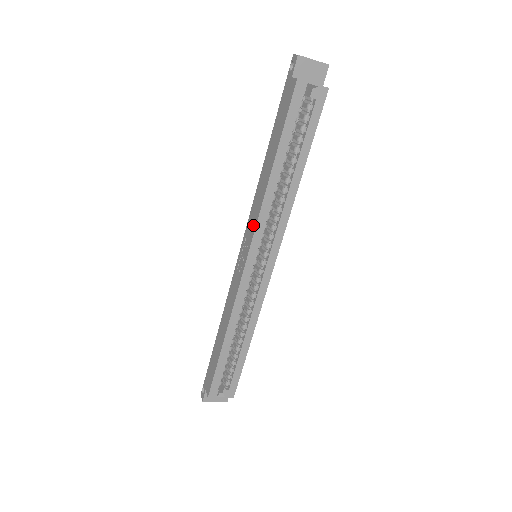
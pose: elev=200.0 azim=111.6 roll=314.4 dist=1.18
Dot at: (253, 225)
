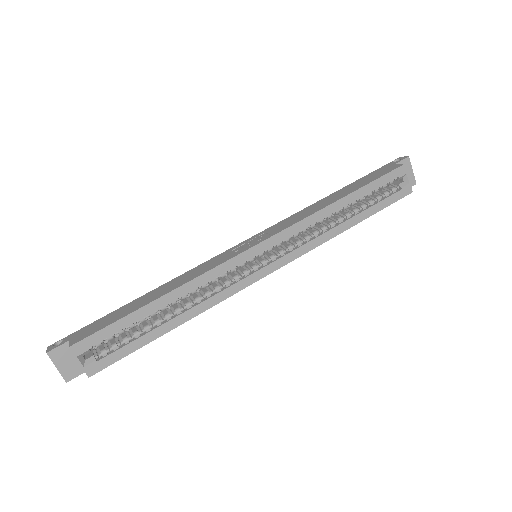
Dot at: (287, 225)
